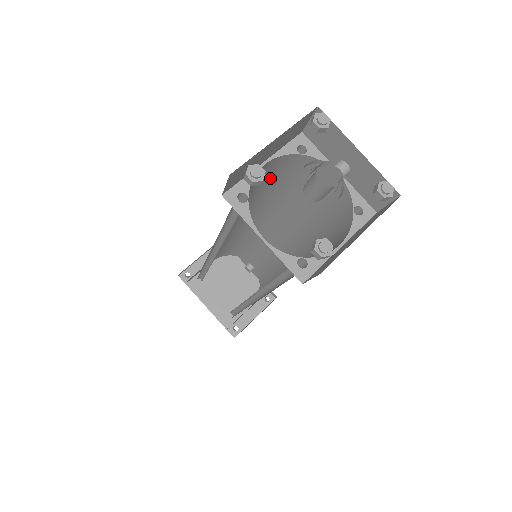
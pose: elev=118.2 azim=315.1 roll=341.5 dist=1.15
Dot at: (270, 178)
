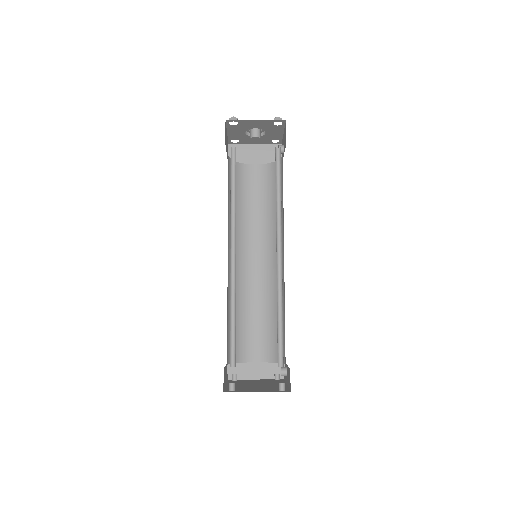
Dot at: (266, 190)
